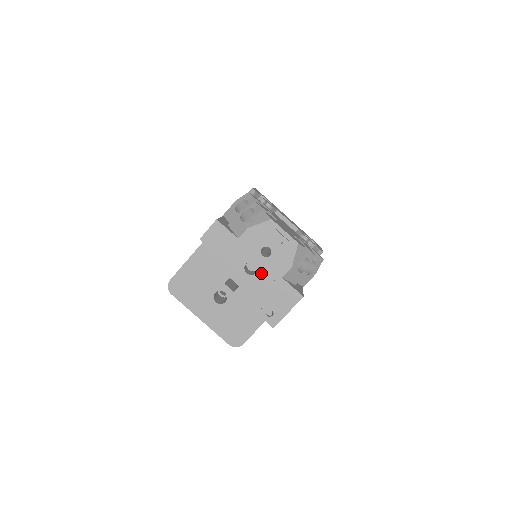
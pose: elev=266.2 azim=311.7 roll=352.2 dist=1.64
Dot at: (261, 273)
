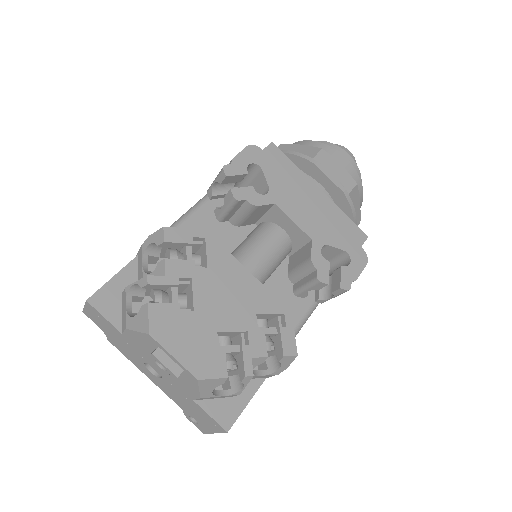
Dot at: (166, 381)
